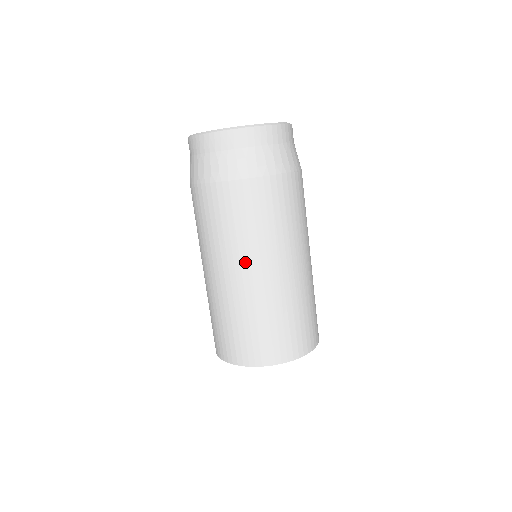
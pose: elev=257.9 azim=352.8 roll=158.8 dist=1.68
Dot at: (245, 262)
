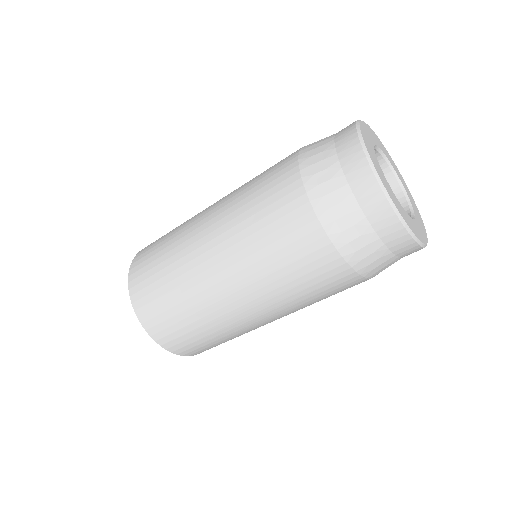
Dot at: (239, 279)
